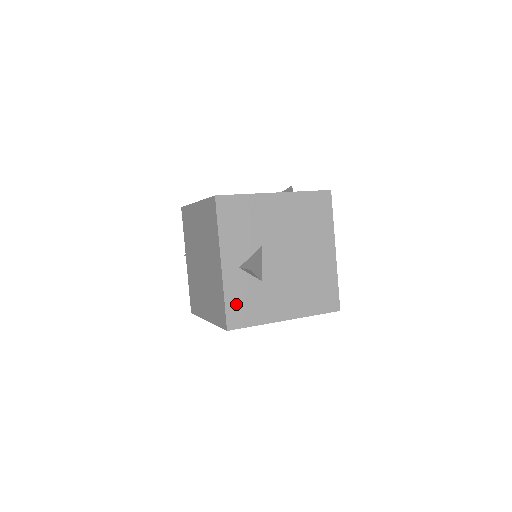
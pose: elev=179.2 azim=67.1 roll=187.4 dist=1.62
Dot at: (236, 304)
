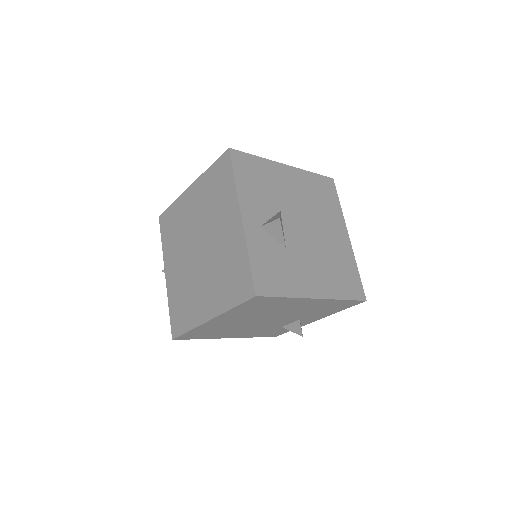
Dot at: (262, 266)
